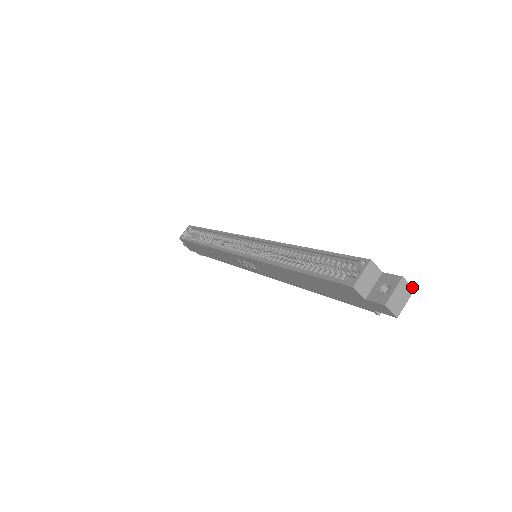
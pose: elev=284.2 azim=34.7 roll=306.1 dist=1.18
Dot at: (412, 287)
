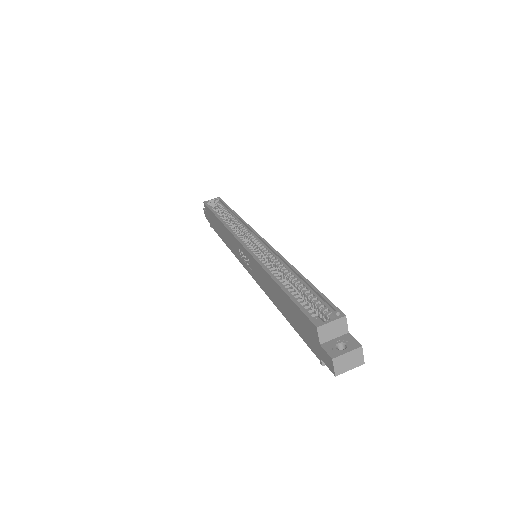
Dot at: occluded
